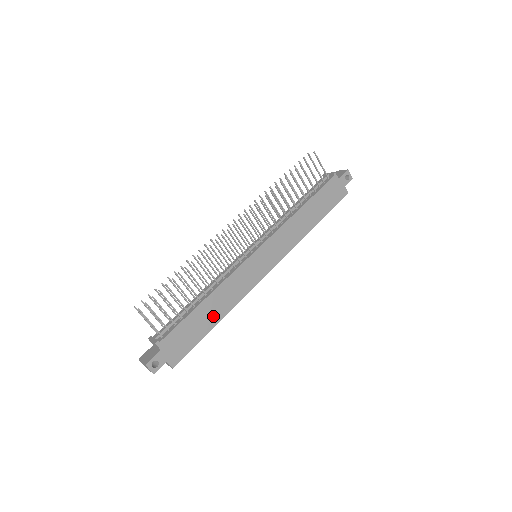
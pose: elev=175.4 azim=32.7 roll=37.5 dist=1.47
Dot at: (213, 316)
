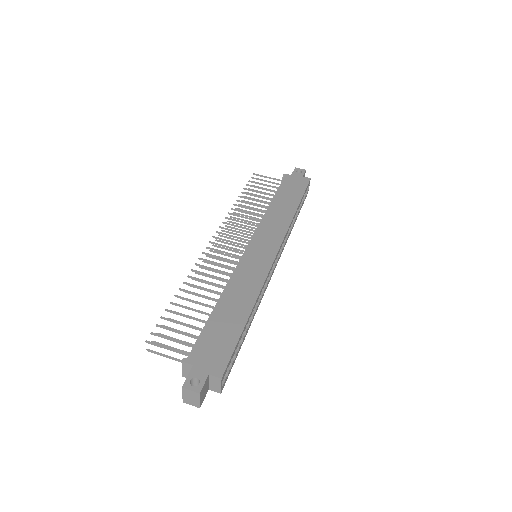
Dot at: (238, 312)
